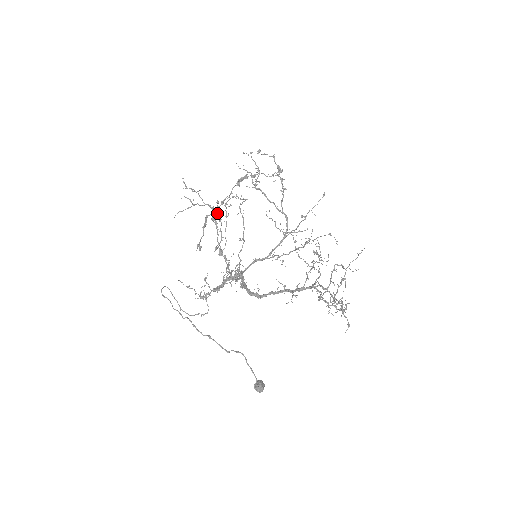
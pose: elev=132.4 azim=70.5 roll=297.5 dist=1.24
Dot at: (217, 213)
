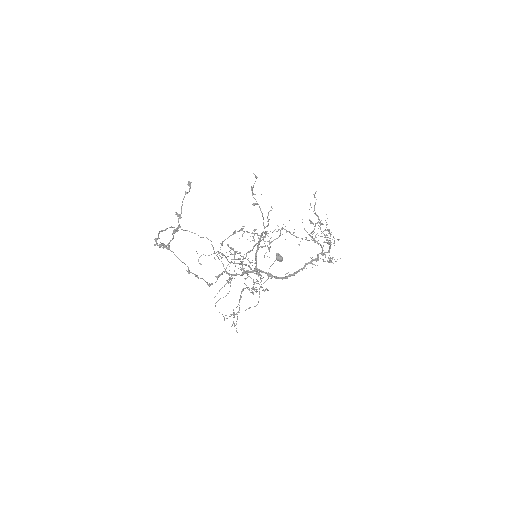
Dot at: (164, 246)
